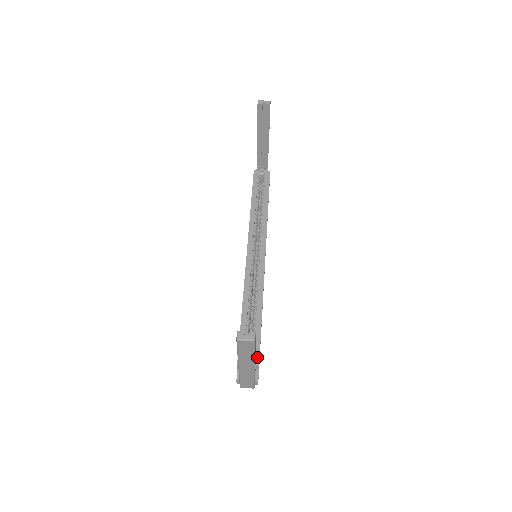
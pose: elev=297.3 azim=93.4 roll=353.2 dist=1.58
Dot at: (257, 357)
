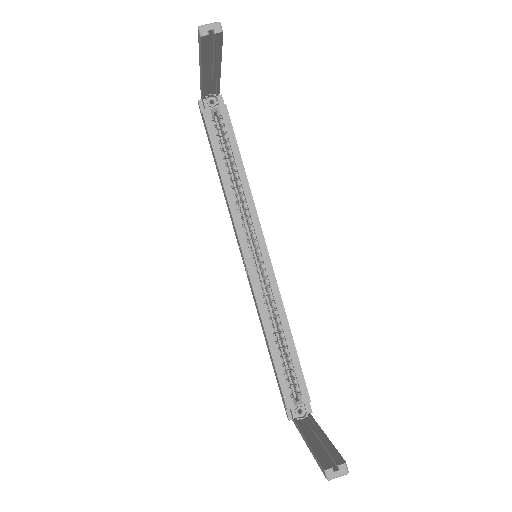
Dot at: (305, 393)
